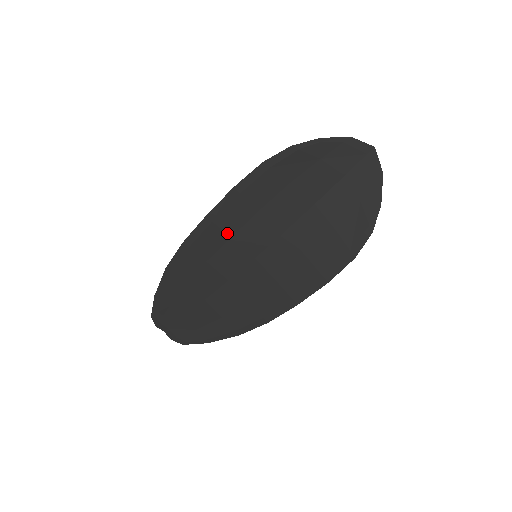
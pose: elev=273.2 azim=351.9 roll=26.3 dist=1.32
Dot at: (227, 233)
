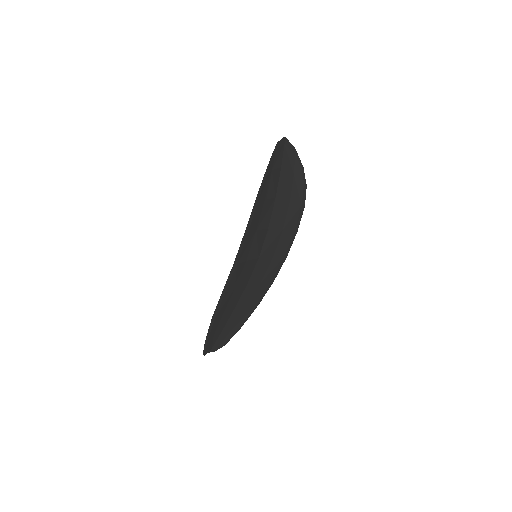
Dot at: (244, 261)
